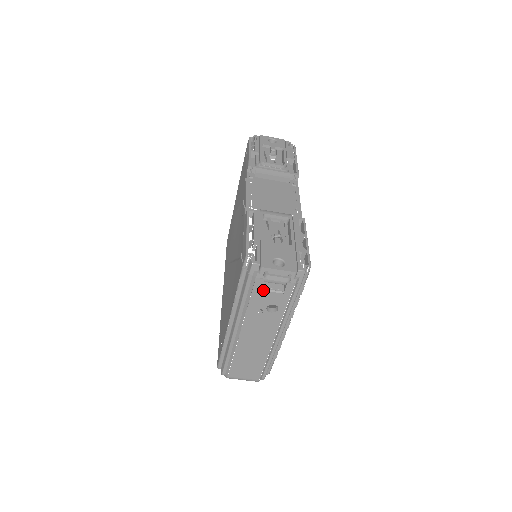
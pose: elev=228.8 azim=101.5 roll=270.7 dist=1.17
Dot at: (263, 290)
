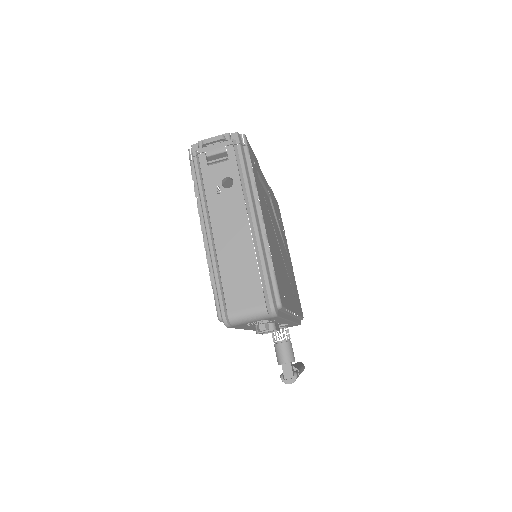
Dot at: (210, 165)
